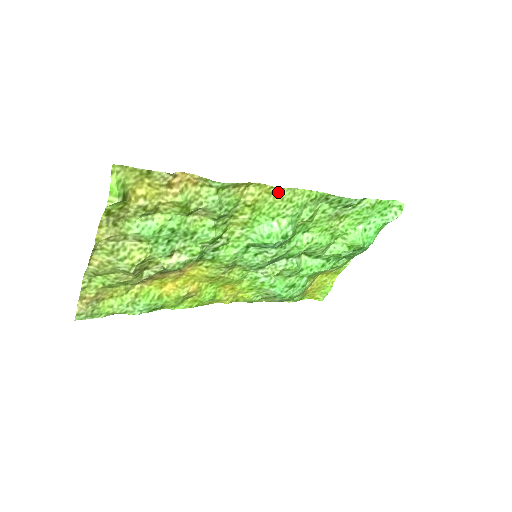
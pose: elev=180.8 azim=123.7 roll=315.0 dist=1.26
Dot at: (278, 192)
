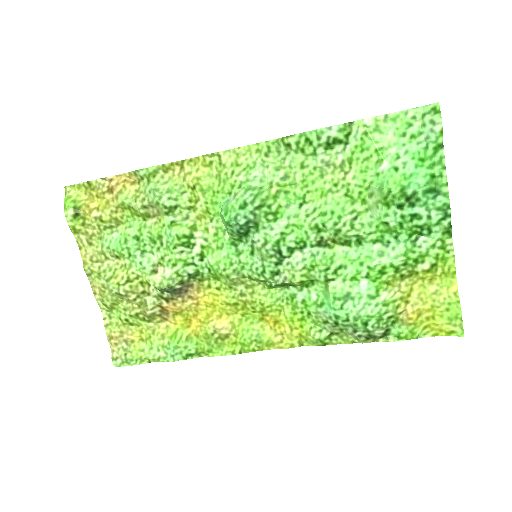
Dot at: (216, 160)
